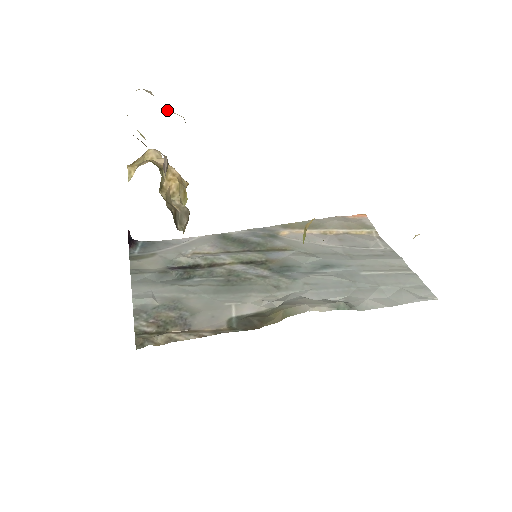
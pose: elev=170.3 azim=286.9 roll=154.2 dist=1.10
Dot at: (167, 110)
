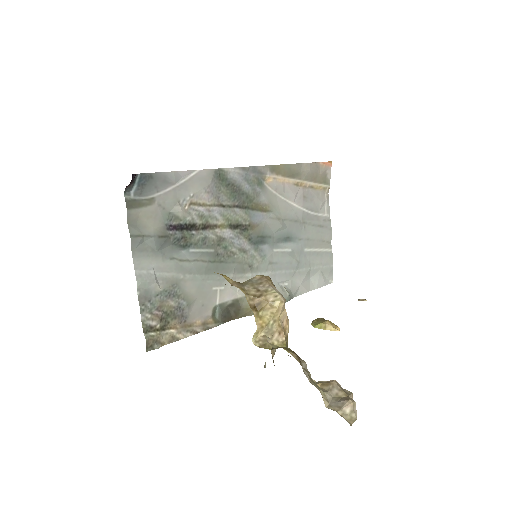
Dot at: occluded
